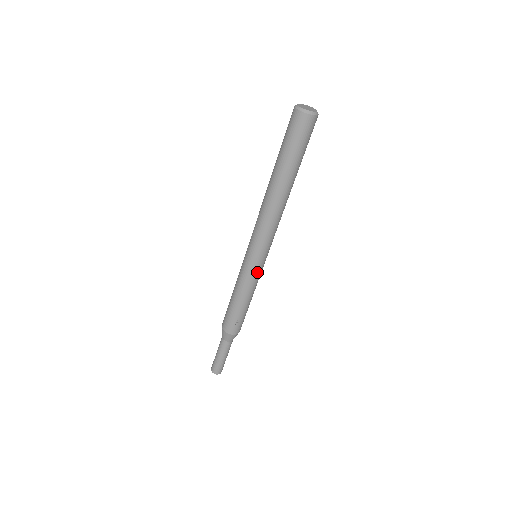
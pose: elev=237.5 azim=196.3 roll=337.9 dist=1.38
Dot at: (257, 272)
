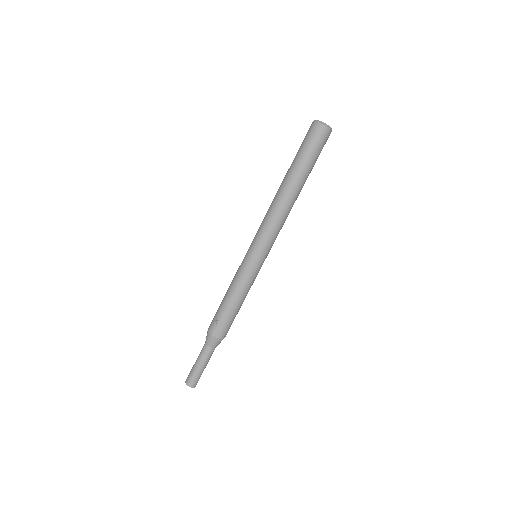
Dot at: (247, 266)
